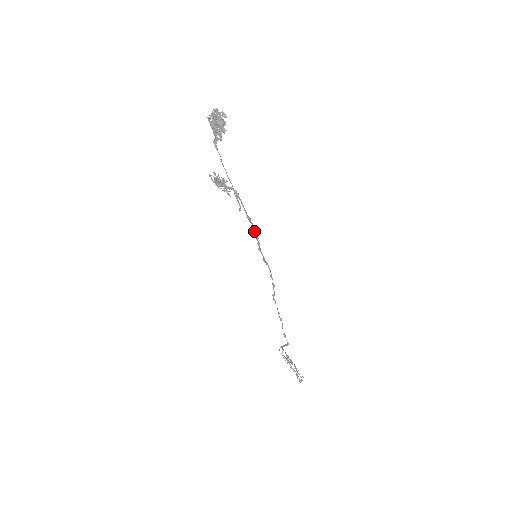
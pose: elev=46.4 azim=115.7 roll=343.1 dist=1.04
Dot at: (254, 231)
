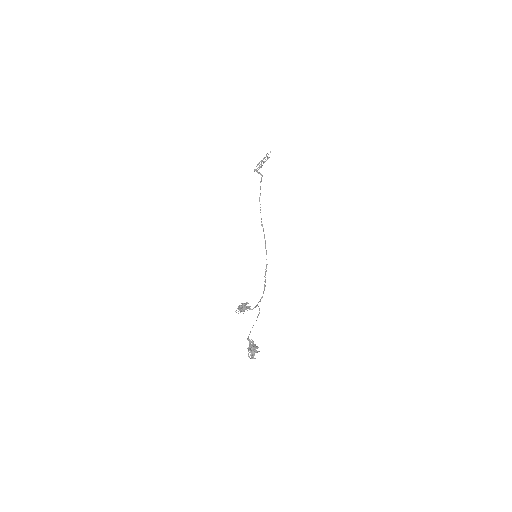
Dot at: (264, 290)
